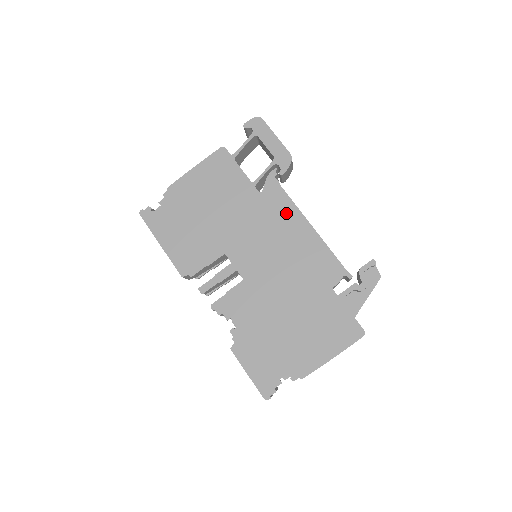
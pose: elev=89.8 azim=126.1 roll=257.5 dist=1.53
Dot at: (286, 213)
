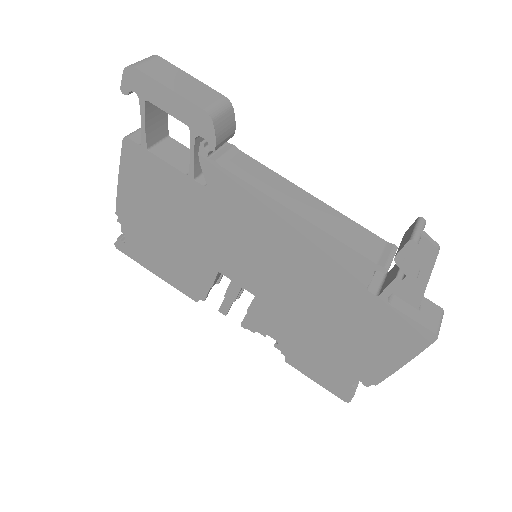
Dot at: (252, 205)
